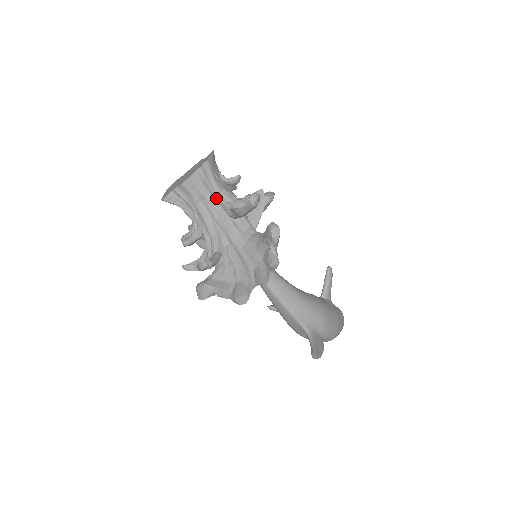
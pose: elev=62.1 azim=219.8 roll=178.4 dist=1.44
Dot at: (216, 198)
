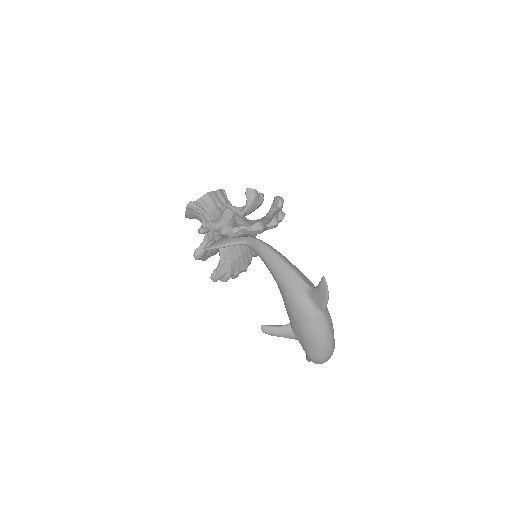
Dot at: (229, 206)
